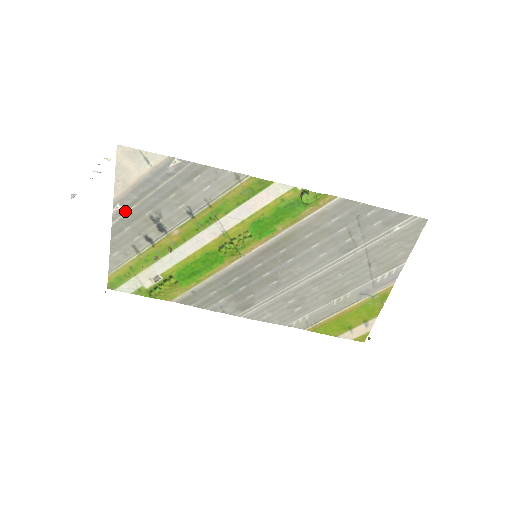
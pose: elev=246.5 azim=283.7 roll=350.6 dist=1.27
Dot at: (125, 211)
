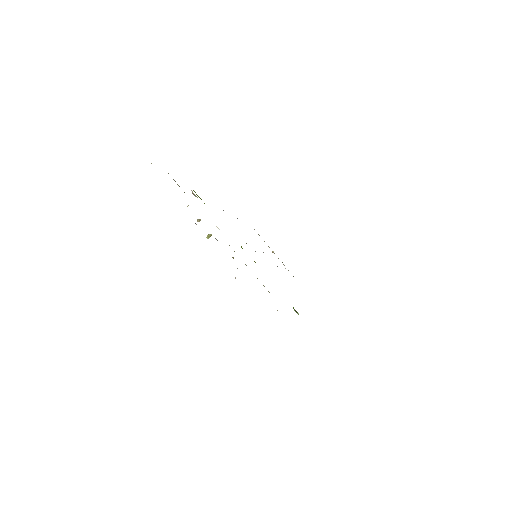
Dot at: occluded
